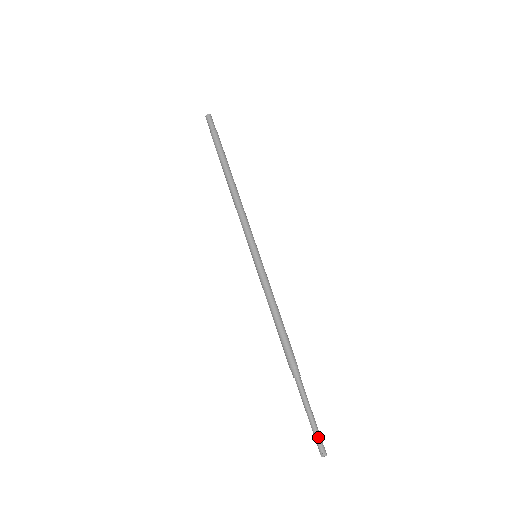
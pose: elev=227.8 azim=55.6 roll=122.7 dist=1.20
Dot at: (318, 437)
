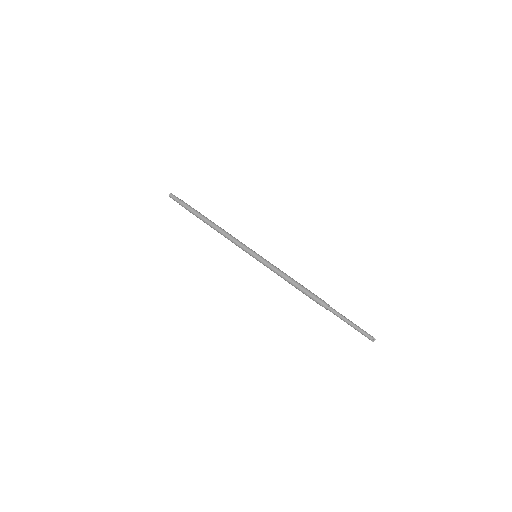
Dot at: (363, 332)
